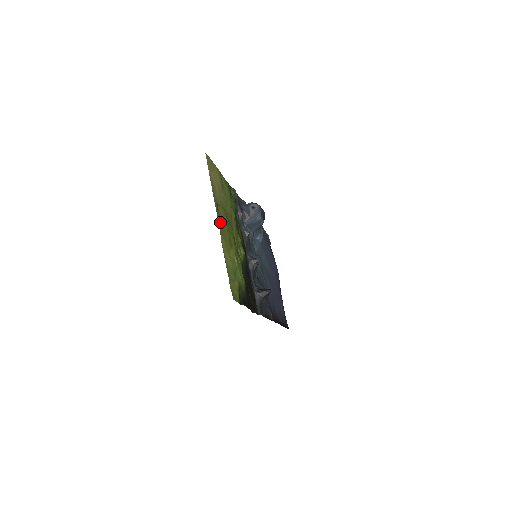
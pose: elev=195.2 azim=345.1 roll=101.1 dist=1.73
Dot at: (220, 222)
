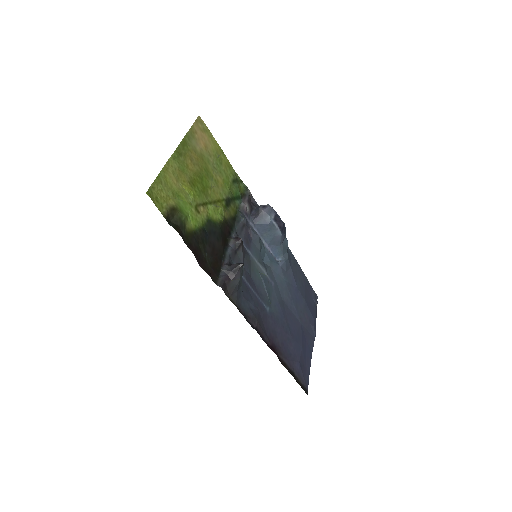
Dot at: (181, 154)
